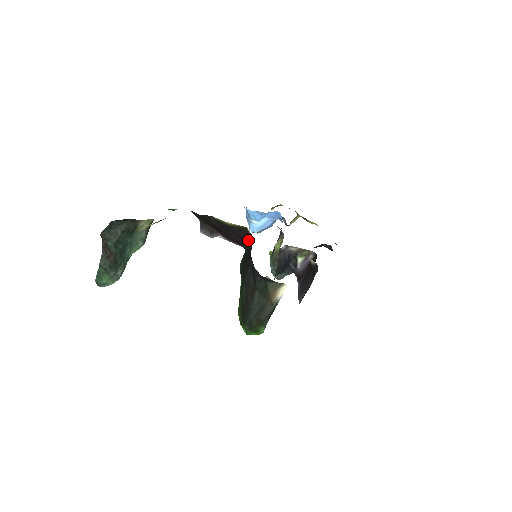
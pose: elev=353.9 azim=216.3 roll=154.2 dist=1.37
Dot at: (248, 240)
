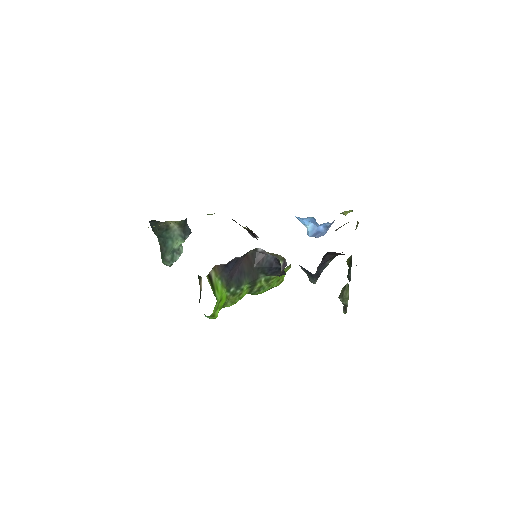
Dot at: occluded
